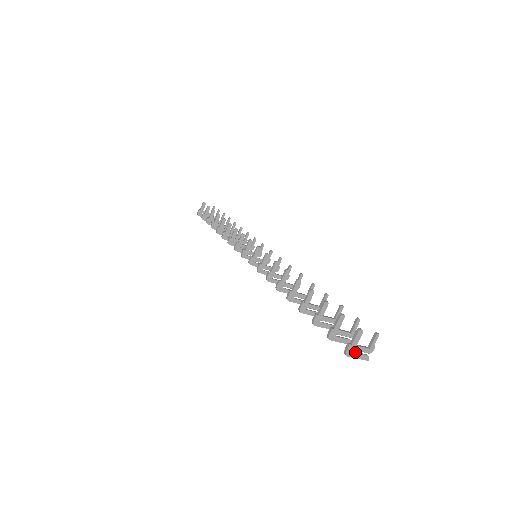
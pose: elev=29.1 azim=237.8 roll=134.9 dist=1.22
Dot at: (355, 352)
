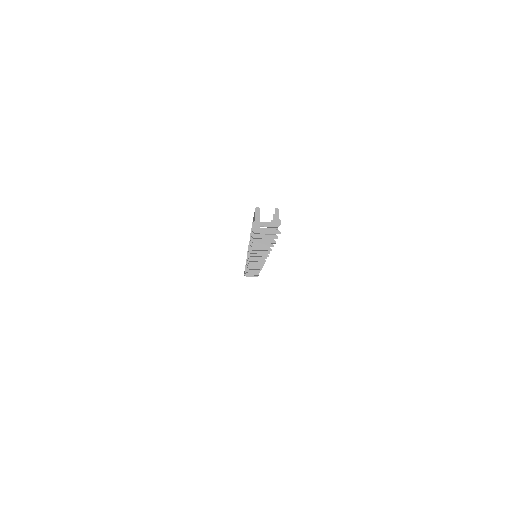
Dot at: (263, 229)
